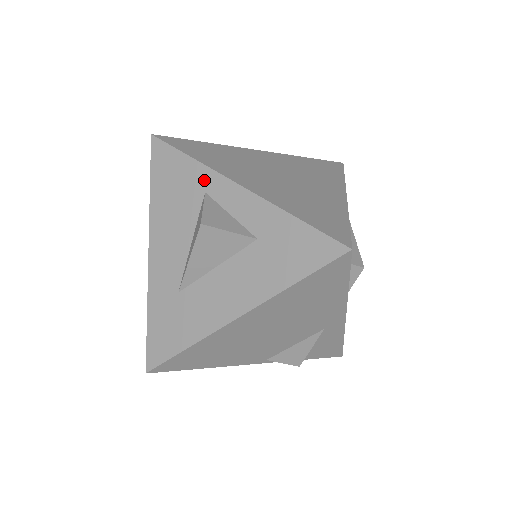
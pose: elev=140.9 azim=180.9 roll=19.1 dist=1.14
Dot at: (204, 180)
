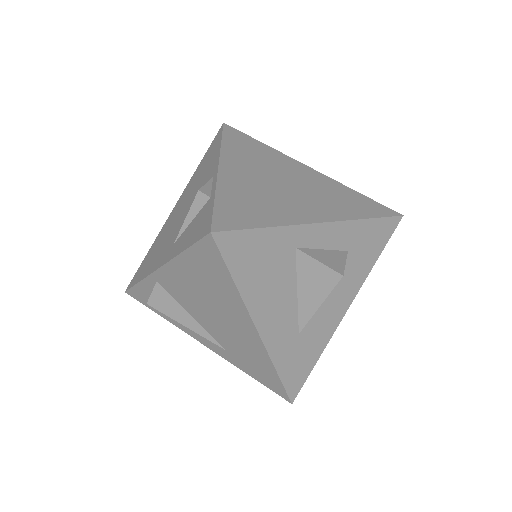
Dot at: (291, 239)
